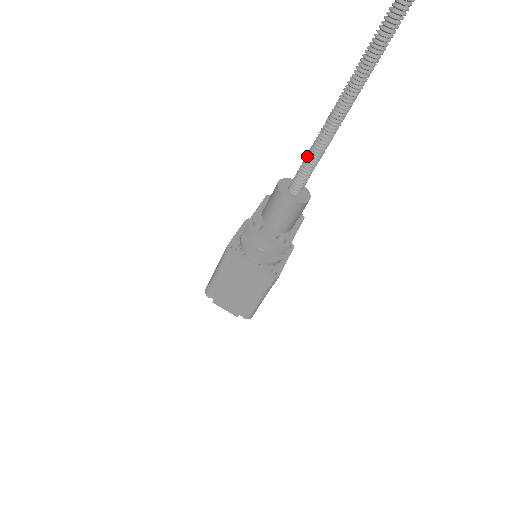
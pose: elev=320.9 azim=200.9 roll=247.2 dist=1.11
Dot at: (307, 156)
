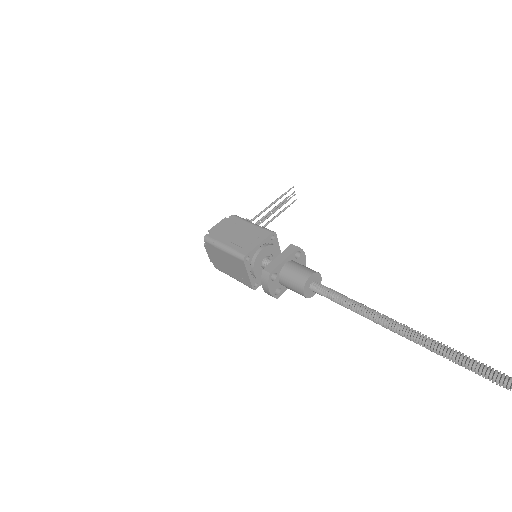
Dot at: (337, 297)
